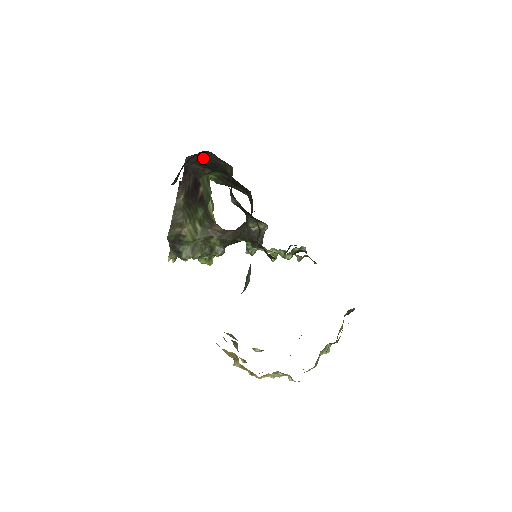
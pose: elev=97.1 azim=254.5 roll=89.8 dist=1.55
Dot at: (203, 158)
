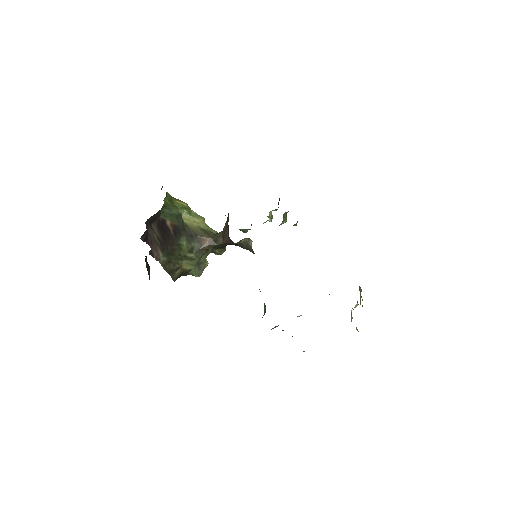
Dot at: occluded
